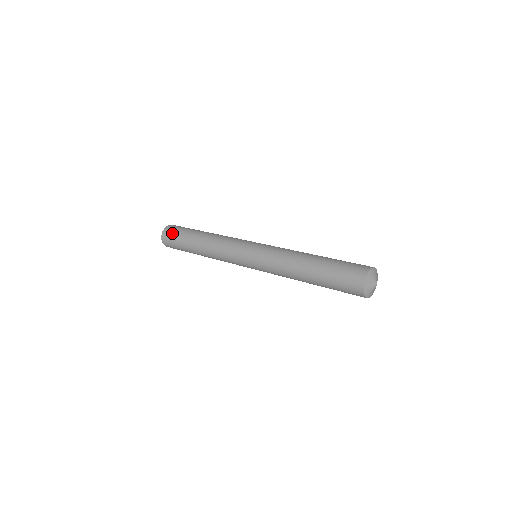
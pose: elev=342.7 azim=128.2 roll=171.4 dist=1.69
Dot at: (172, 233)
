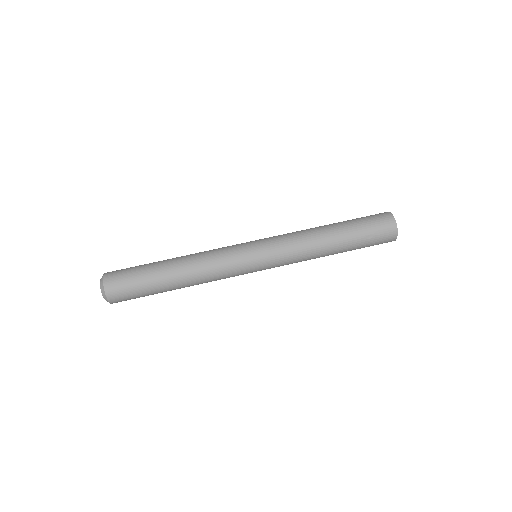
Dot at: occluded
